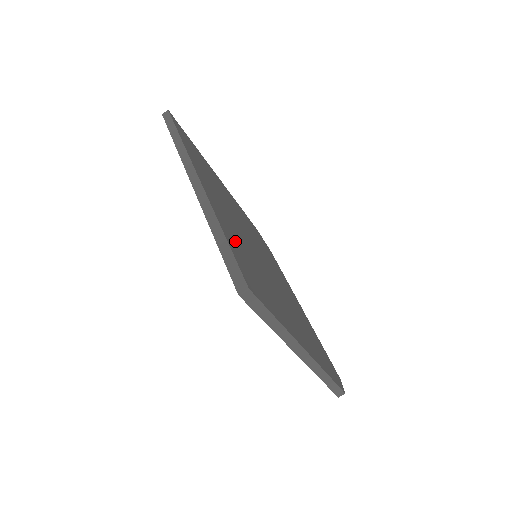
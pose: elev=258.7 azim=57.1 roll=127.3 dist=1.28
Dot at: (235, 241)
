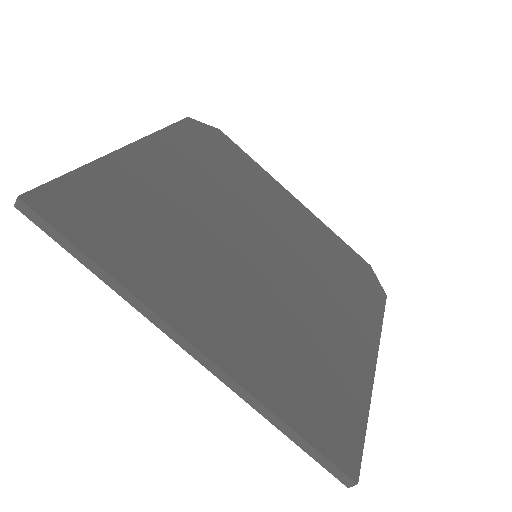
Dot at: (283, 380)
